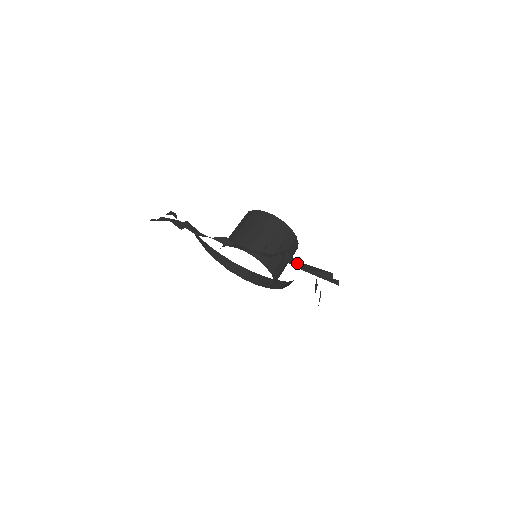
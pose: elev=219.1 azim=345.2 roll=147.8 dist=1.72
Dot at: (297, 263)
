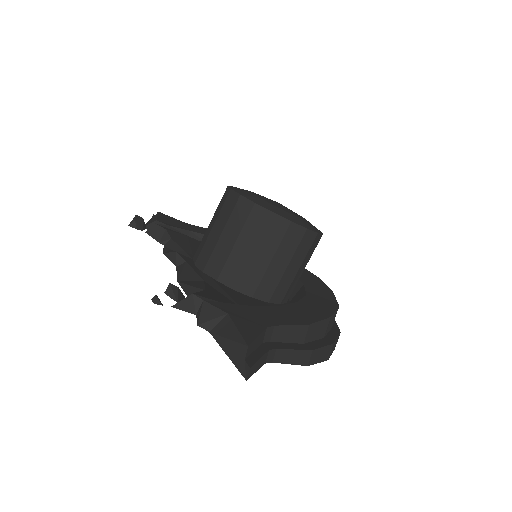
Dot at: (206, 319)
